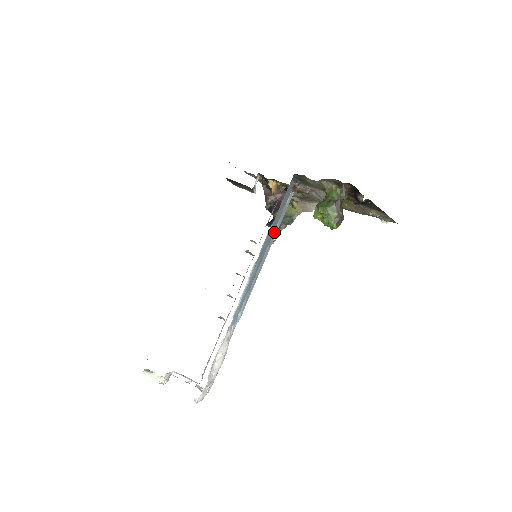
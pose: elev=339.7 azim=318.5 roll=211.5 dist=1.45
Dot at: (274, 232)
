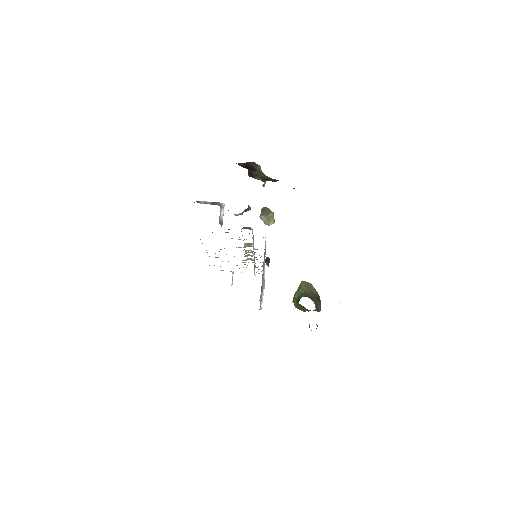
Dot at: occluded
